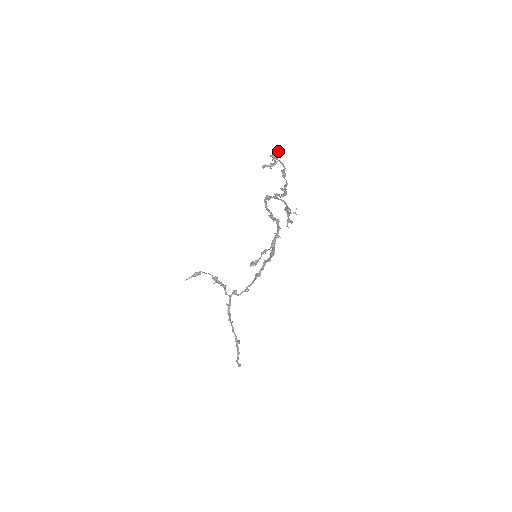
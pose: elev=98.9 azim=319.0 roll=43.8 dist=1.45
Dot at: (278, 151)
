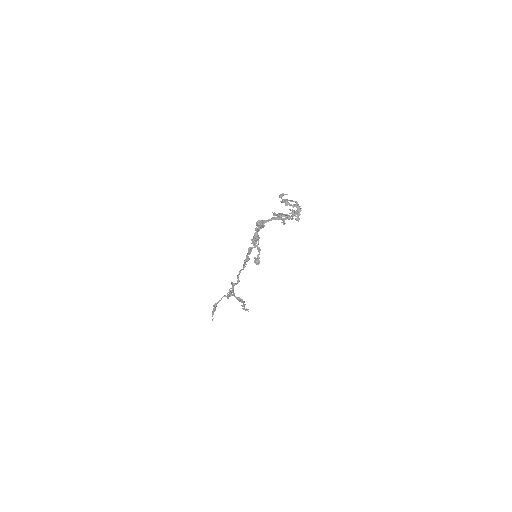
Dot at: (282, 196)
